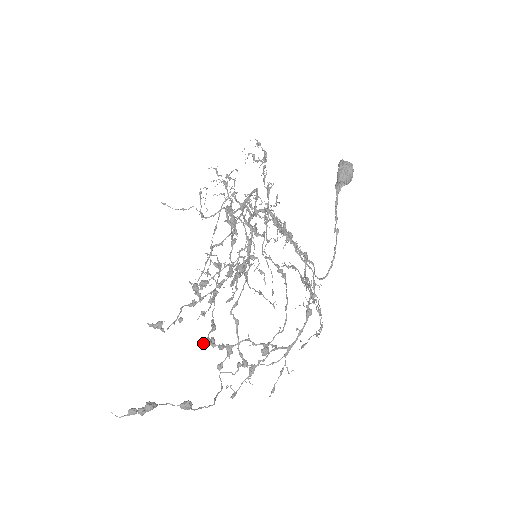
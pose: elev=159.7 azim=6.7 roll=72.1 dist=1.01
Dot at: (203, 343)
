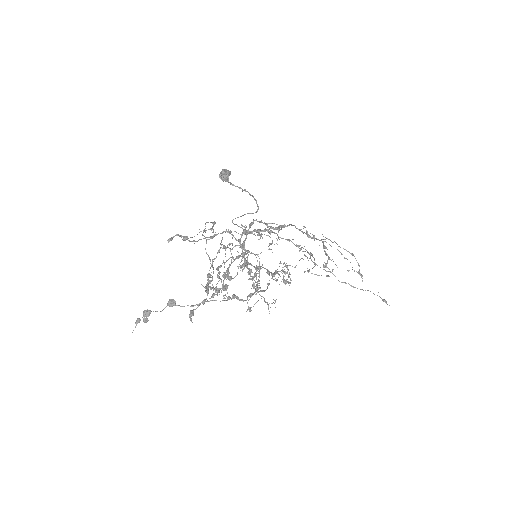
Dot at: (207, 294)
